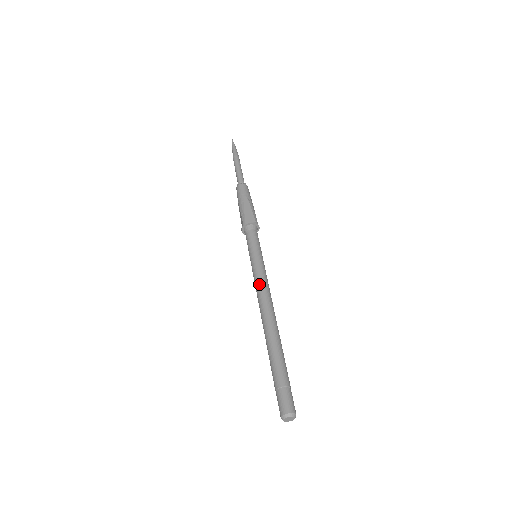
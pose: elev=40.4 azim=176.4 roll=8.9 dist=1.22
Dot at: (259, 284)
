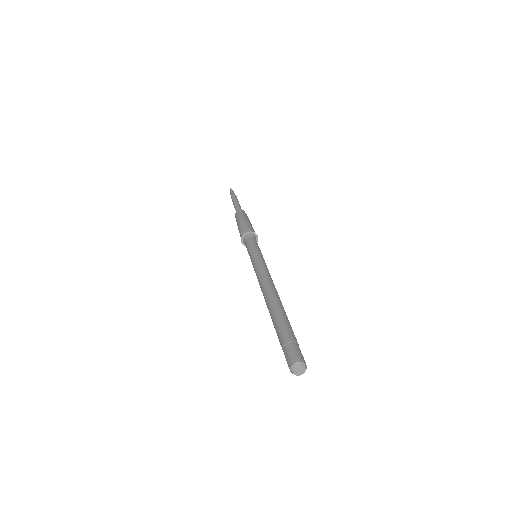
Dot at: (267, 271)
